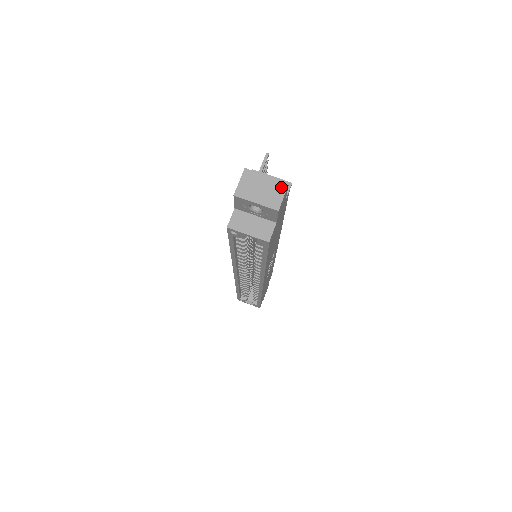
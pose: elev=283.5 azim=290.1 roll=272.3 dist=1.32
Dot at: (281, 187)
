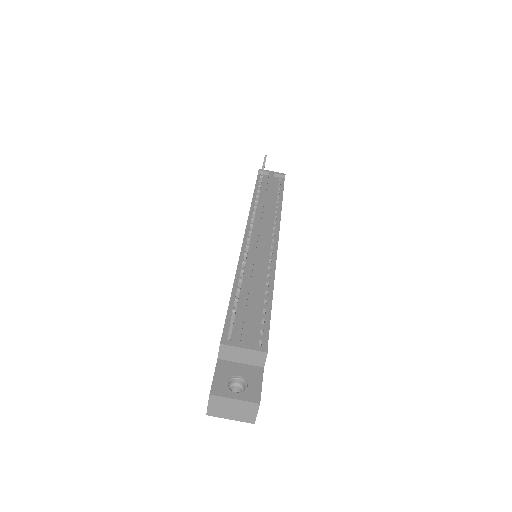
Dot at: (252, 407)
